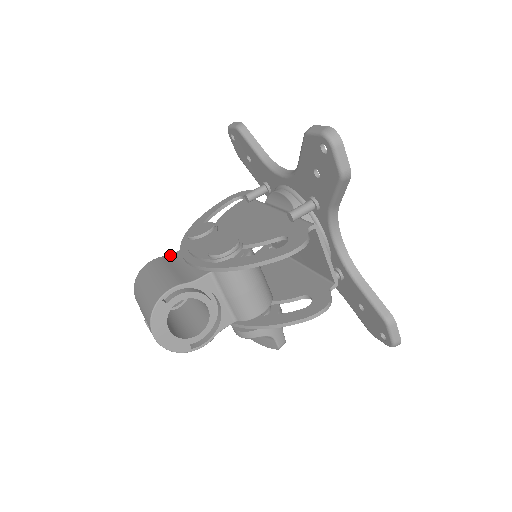
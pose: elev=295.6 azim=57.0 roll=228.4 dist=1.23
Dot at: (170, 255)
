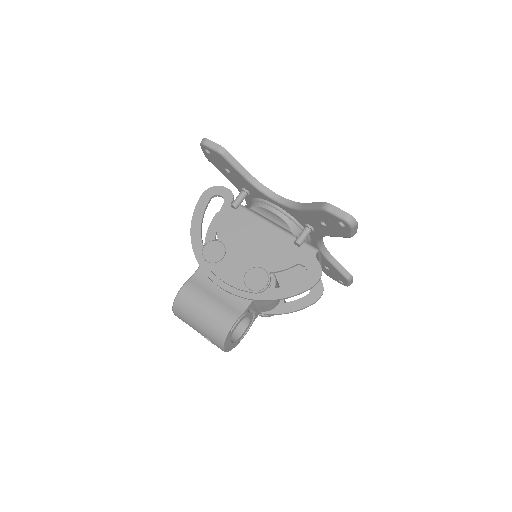
Dot at: (194, 277)
